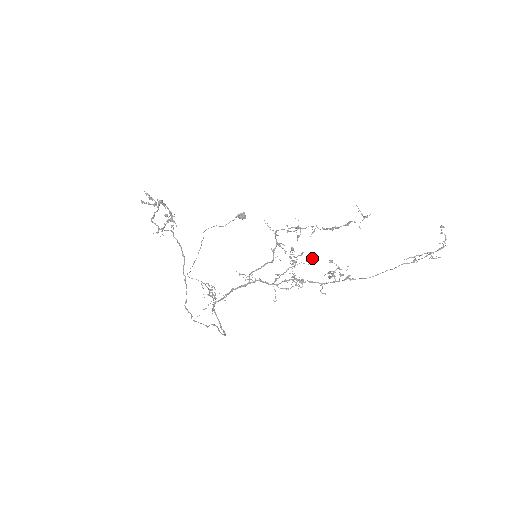
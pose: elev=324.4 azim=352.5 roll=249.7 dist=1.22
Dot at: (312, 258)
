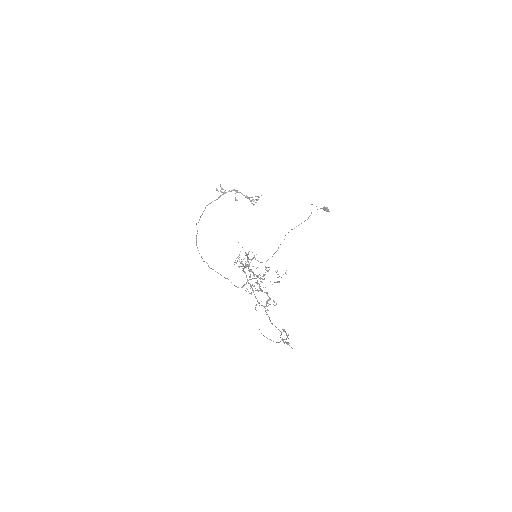
Dot at: (256, 283)
